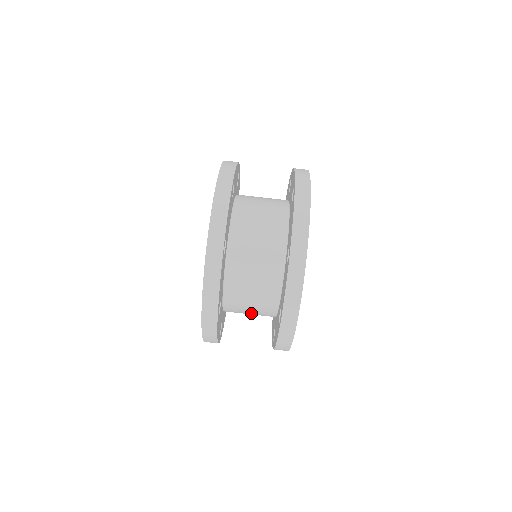
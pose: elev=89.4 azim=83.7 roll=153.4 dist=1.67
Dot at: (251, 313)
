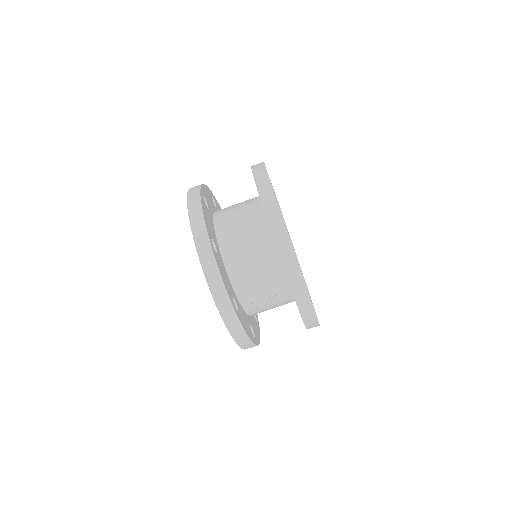
Dot at: (271, 304)
